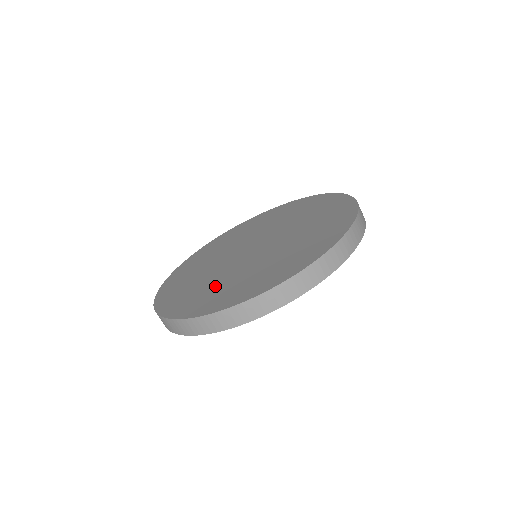
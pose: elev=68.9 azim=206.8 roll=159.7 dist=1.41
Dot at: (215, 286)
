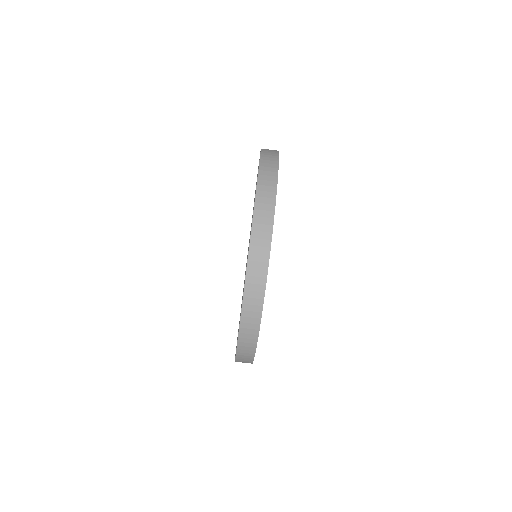
Dot at: occluded
